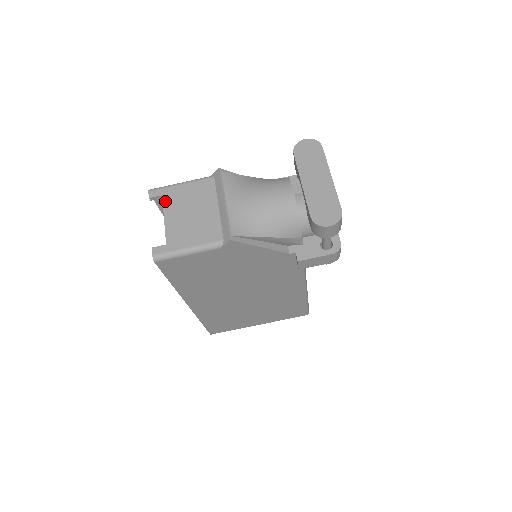
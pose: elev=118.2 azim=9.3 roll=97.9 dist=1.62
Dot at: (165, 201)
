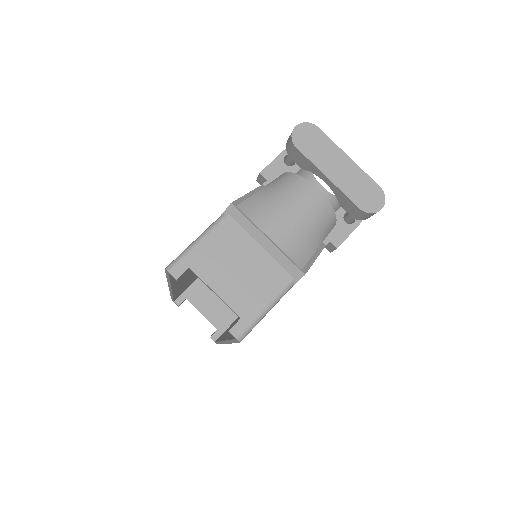
Dot at: (198, 272)
